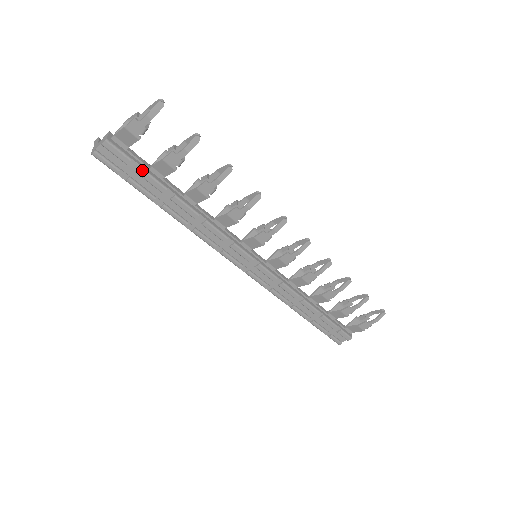
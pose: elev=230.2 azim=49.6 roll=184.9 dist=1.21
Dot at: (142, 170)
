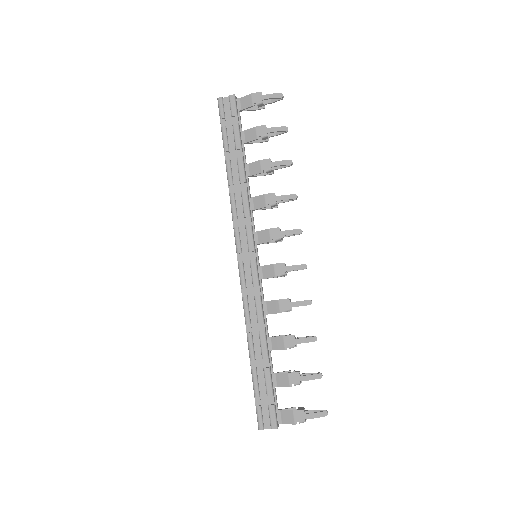
Dot at: (238, 126)
